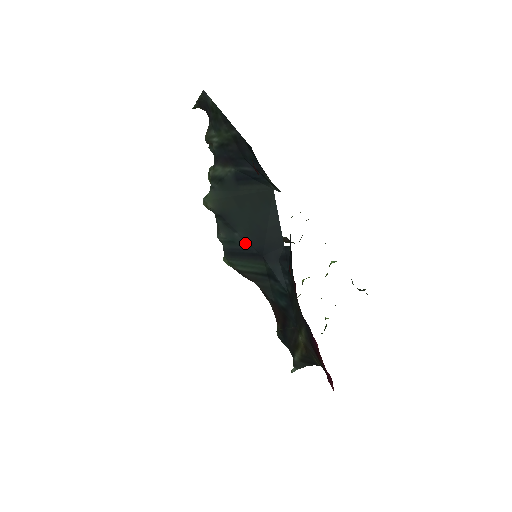
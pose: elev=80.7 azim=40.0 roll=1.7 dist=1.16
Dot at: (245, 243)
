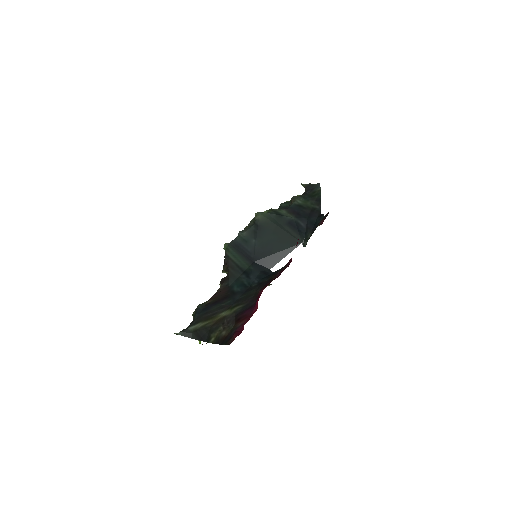
Dot at: (253, 248)
